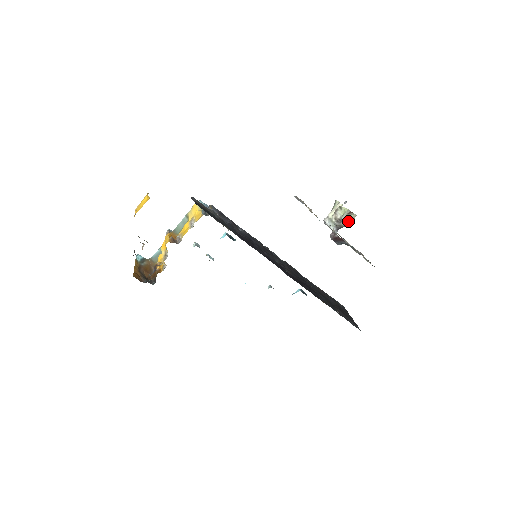
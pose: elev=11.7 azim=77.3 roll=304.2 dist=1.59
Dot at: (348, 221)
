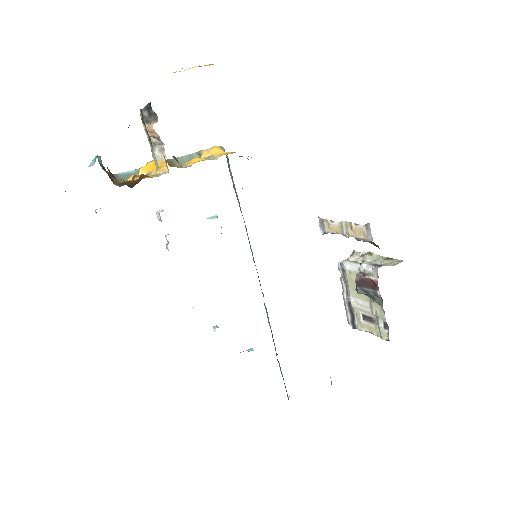
Dot at: (391, 263)
